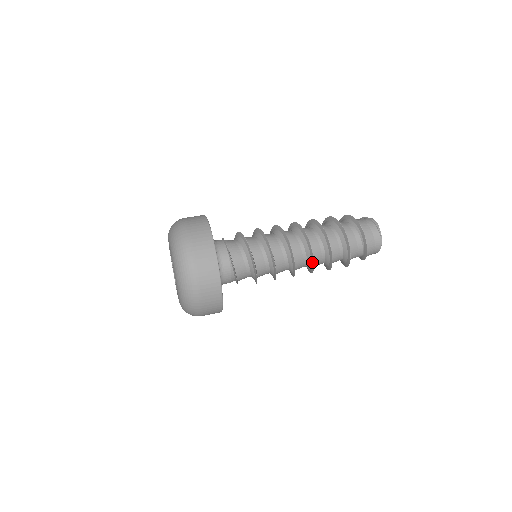
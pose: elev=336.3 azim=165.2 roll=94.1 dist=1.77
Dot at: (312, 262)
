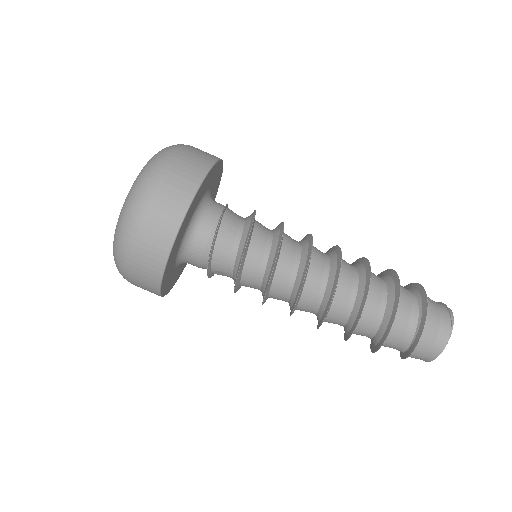
Dot at: (330, 297)
